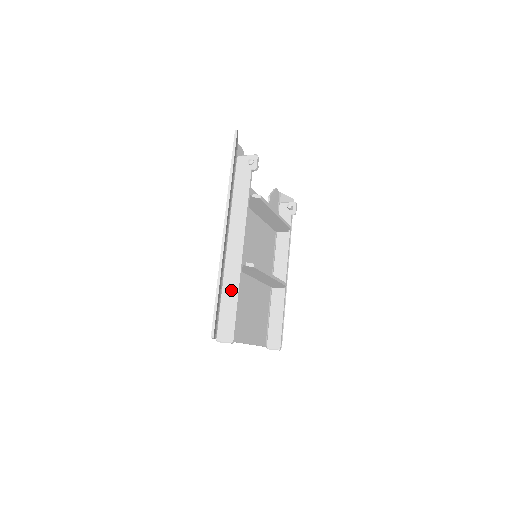
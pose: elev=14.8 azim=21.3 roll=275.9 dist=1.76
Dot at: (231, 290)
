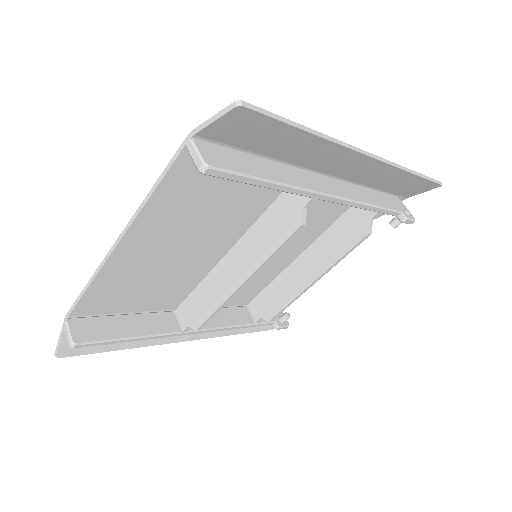
Dot at: (280, 173)
